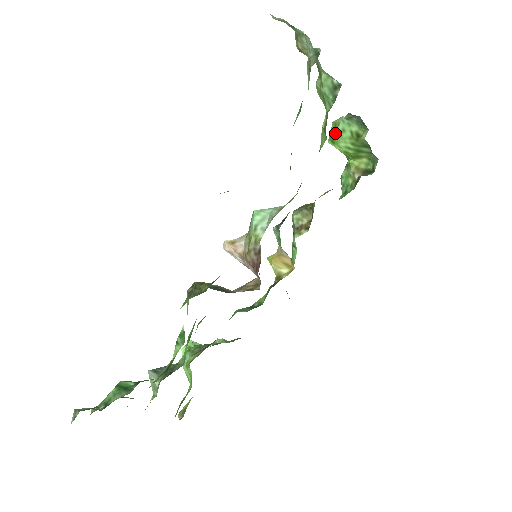
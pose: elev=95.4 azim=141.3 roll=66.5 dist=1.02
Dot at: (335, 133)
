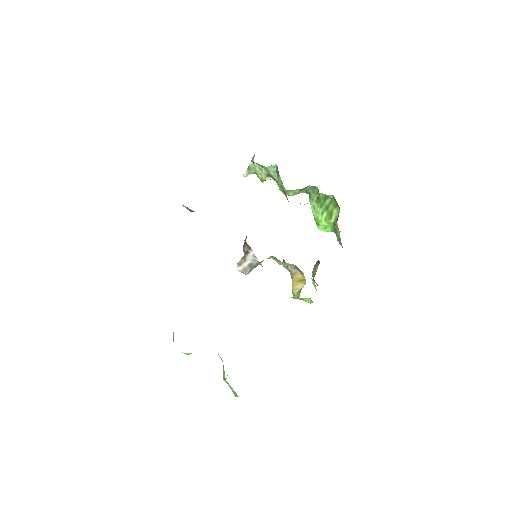
Dot at: (314, 216)
